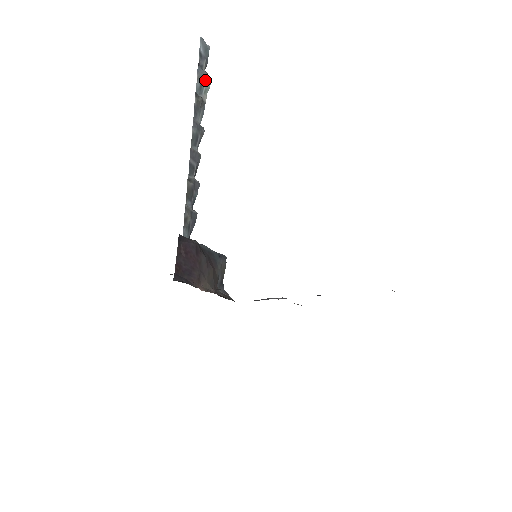
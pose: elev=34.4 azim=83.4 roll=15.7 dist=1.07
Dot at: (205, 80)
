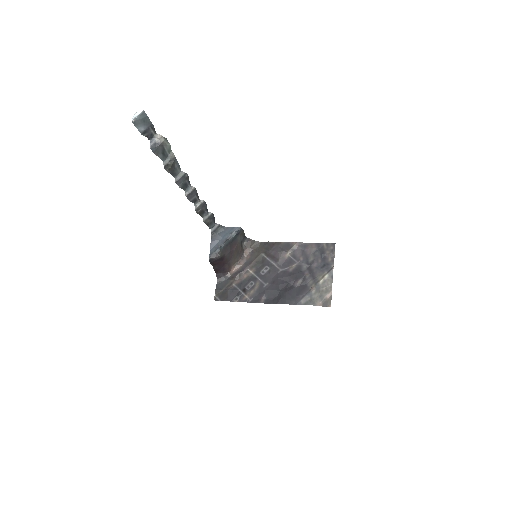
Dot at: (163, 148)
